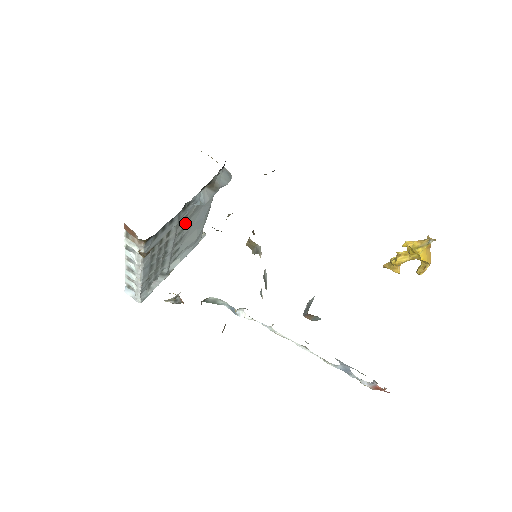
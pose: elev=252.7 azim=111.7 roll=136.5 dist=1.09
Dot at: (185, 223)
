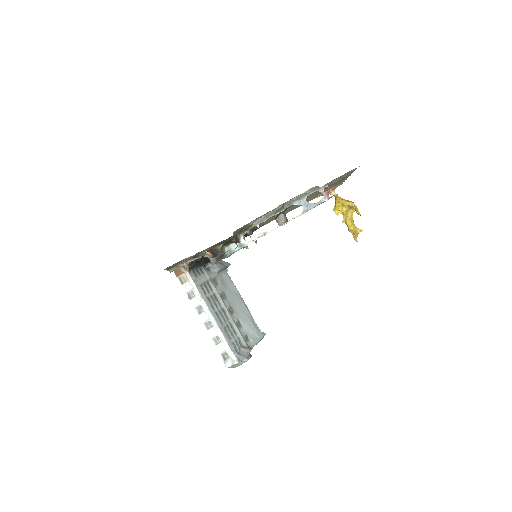
Dot at: (222, 290)
